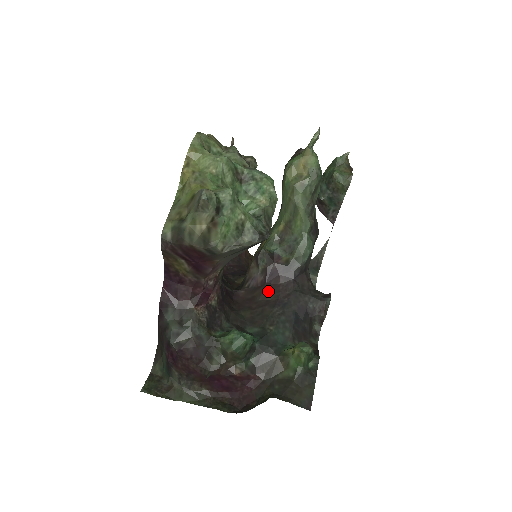
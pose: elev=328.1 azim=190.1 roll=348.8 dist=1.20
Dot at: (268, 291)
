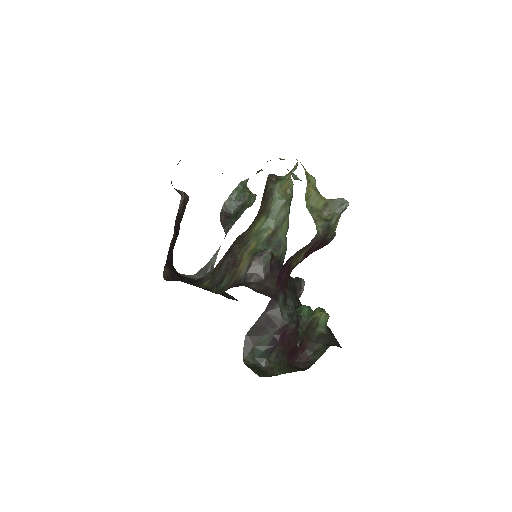
Dot at: (275, 281)
